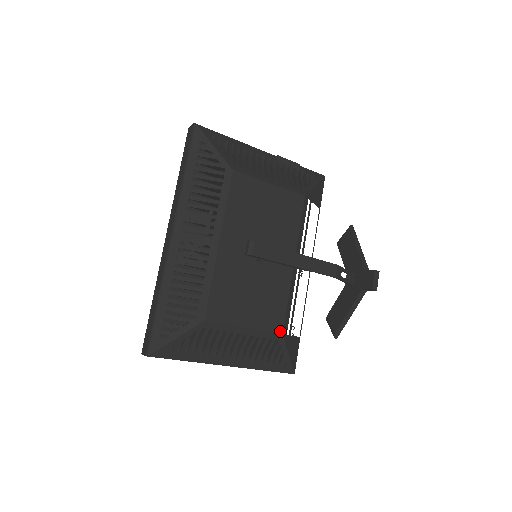
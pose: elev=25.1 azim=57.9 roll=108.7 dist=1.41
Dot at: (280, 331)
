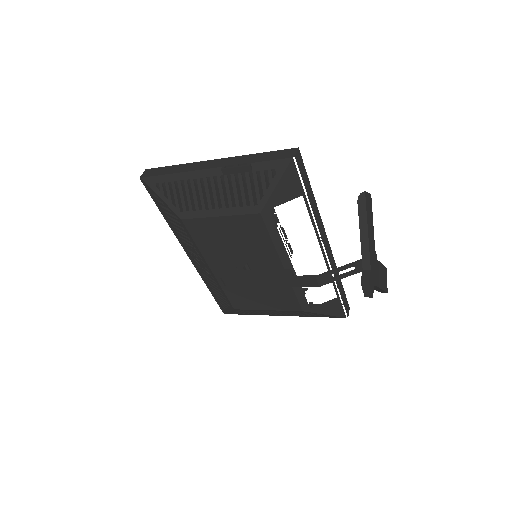
Dot at: (299, 310)
